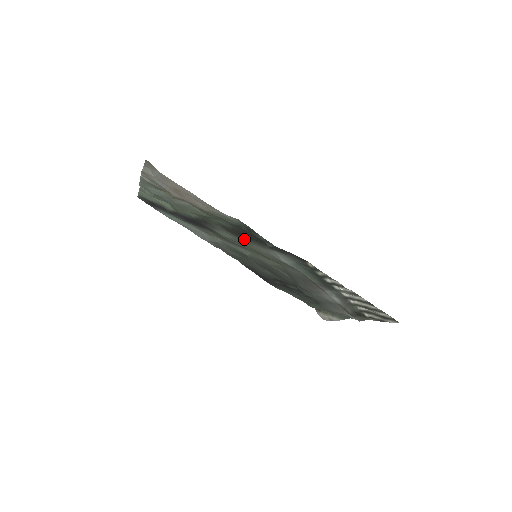
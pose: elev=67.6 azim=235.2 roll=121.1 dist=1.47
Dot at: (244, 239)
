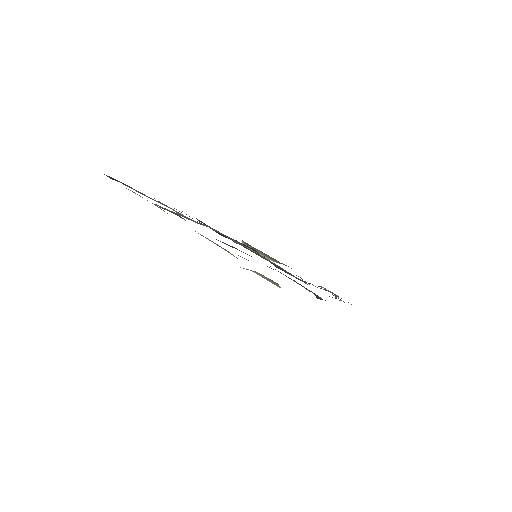
Dot at: occluded
